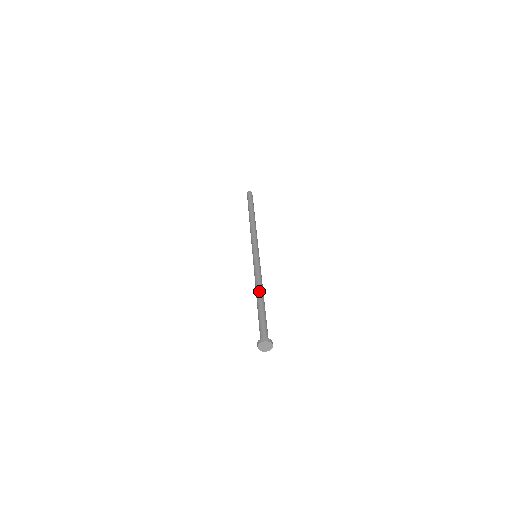
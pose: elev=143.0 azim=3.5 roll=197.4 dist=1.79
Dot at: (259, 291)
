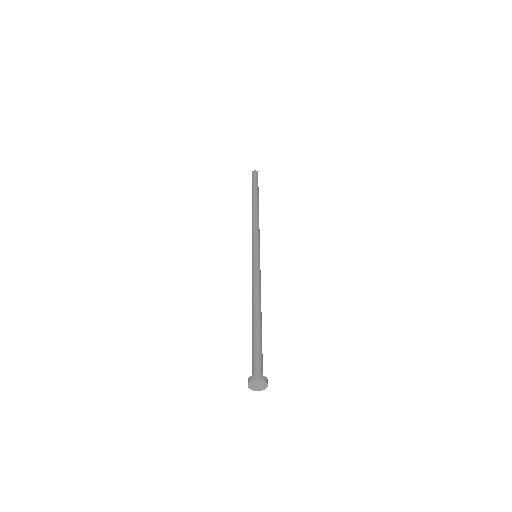
Dot at: (256, 305)
